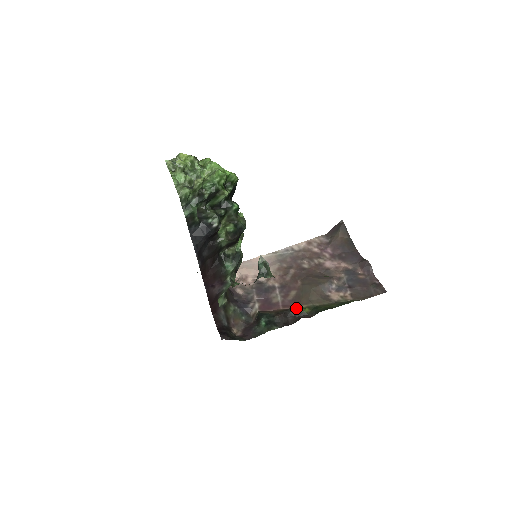
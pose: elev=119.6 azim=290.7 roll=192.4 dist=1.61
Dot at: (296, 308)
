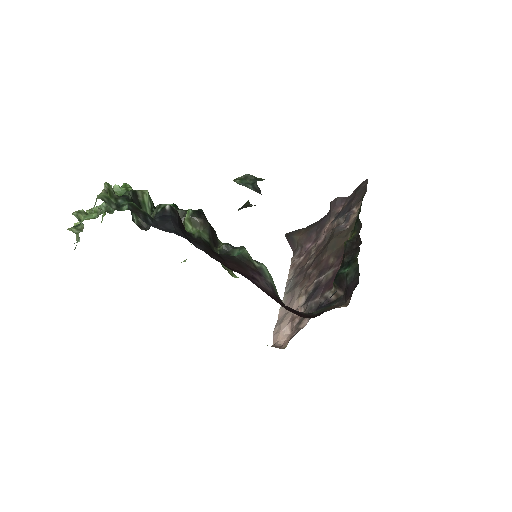
Dot at: occluded
